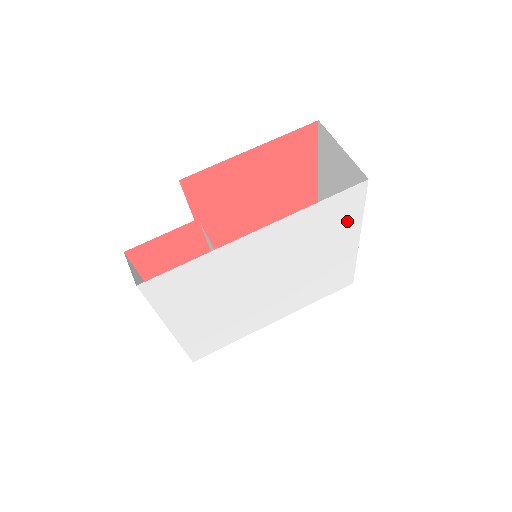
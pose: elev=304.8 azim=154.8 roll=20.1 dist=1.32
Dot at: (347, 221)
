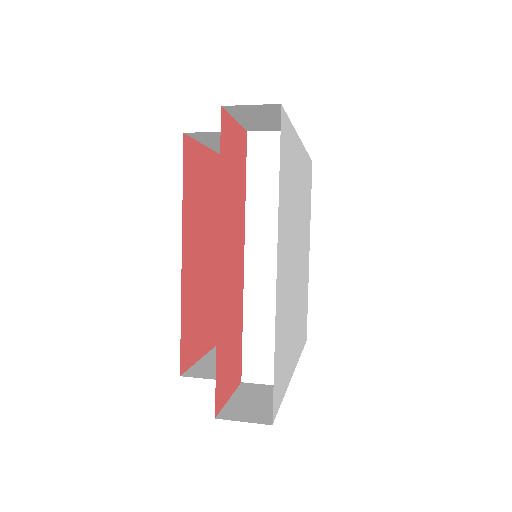
Dot at: (309, 208)
